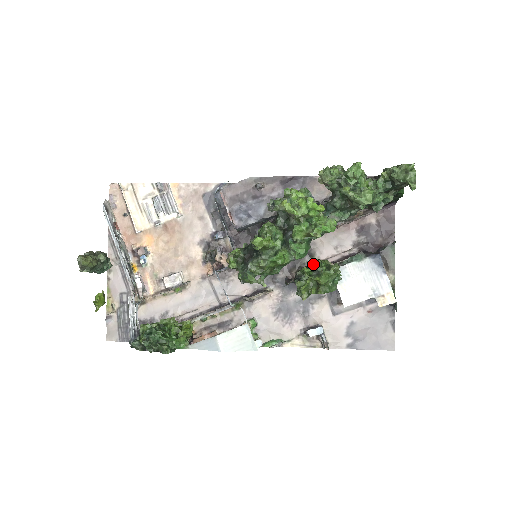
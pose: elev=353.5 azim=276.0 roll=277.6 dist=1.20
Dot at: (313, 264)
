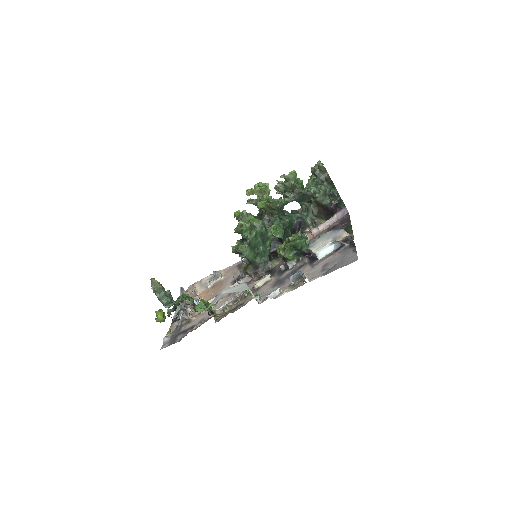
Dot at: occluded
